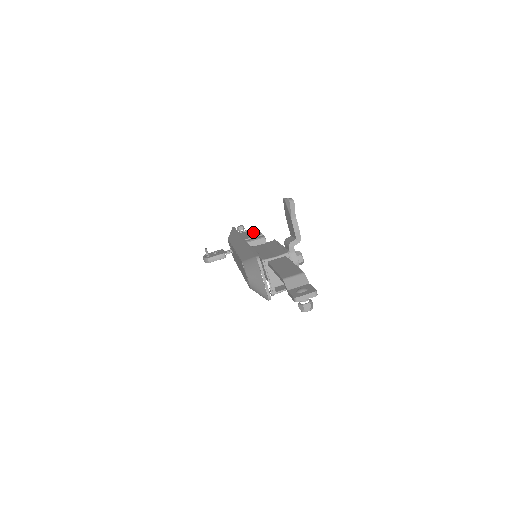
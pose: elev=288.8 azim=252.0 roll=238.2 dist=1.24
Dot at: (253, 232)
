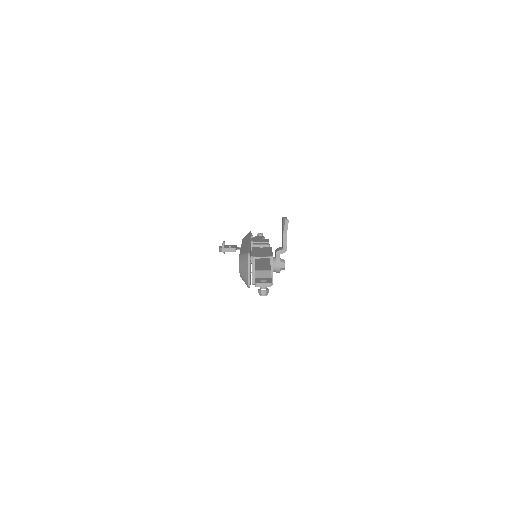
Dot at: (264, 239)
